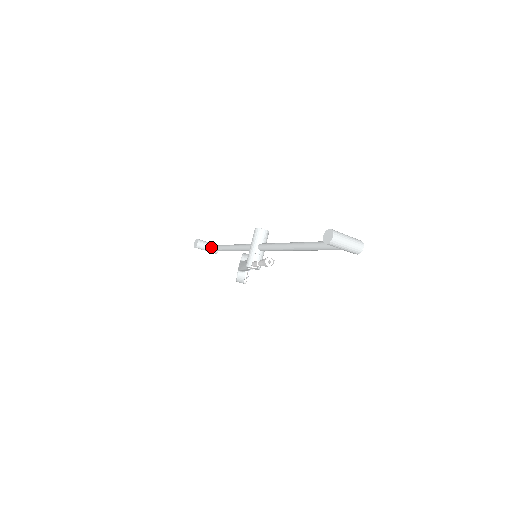
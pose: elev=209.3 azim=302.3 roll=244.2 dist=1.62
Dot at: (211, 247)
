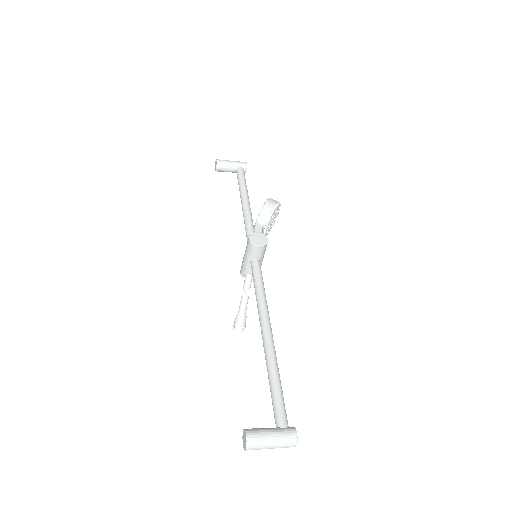
Dot at: (235, 170)
